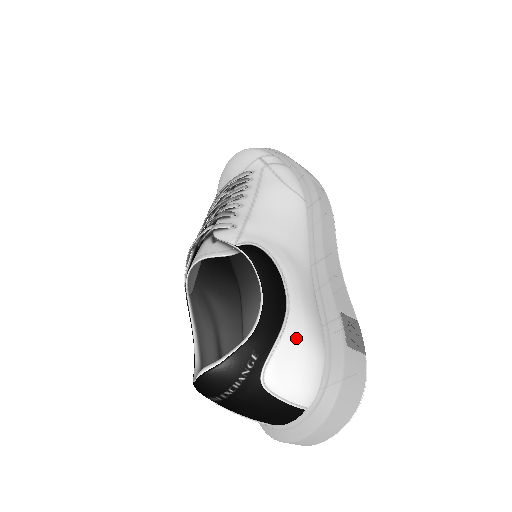
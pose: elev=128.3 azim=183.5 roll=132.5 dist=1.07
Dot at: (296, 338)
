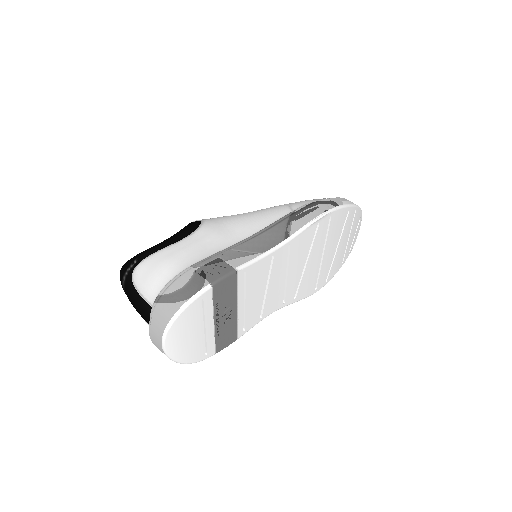
Dot at: (162, 256)
